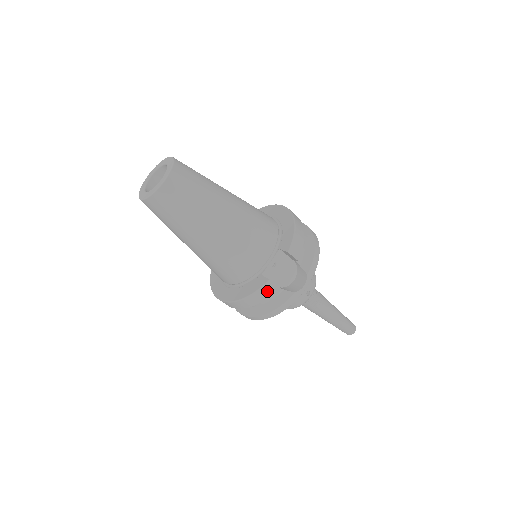
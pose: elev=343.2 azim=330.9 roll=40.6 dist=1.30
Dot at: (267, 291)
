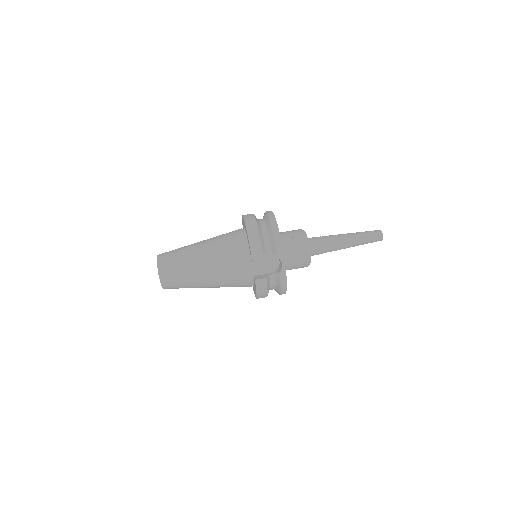
Dot at: (262, 285)
